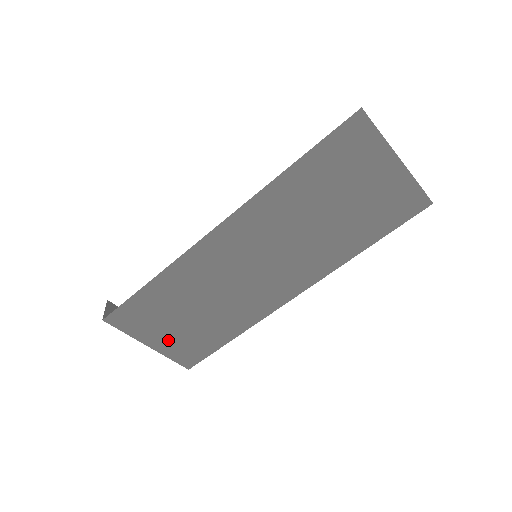
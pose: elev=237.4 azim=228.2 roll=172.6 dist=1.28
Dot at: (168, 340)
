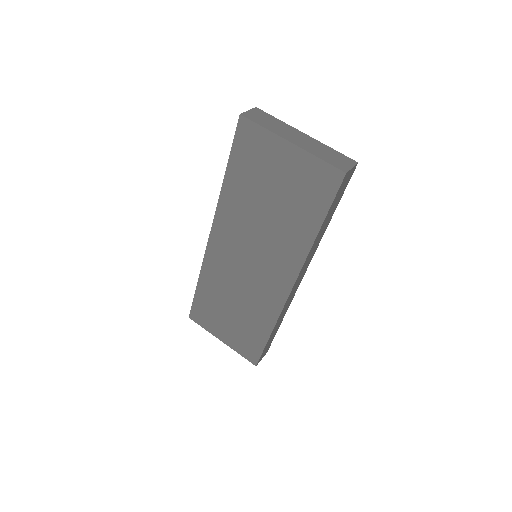
Dot at: (230, 335)
